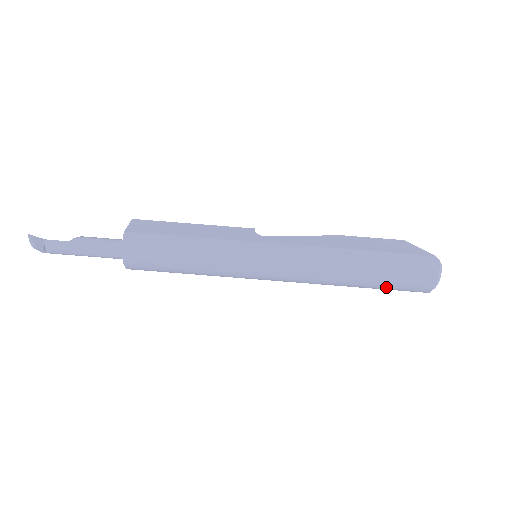
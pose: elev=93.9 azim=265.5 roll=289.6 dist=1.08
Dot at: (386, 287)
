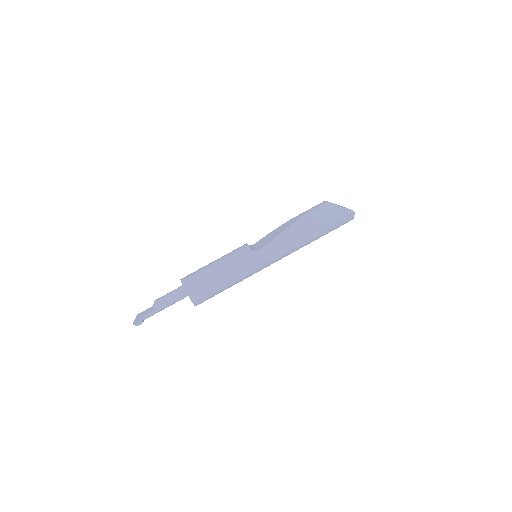
Dot at: occluded
